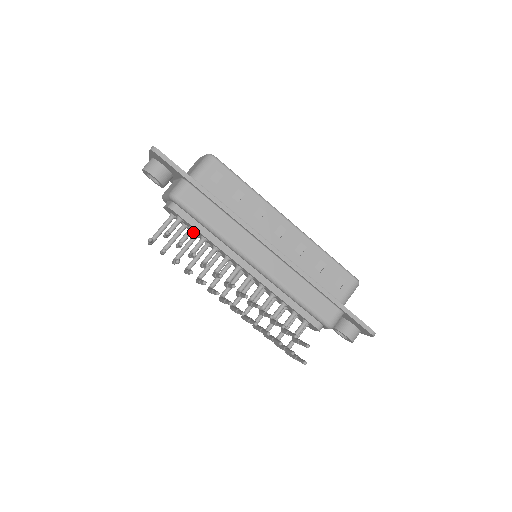
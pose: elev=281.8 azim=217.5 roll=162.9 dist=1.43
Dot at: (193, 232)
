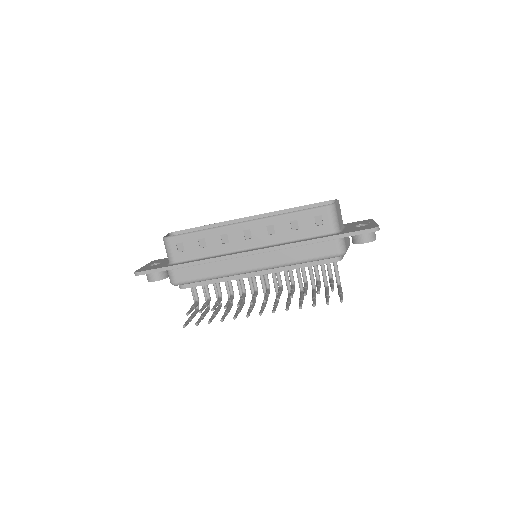
Dot at: occluded
